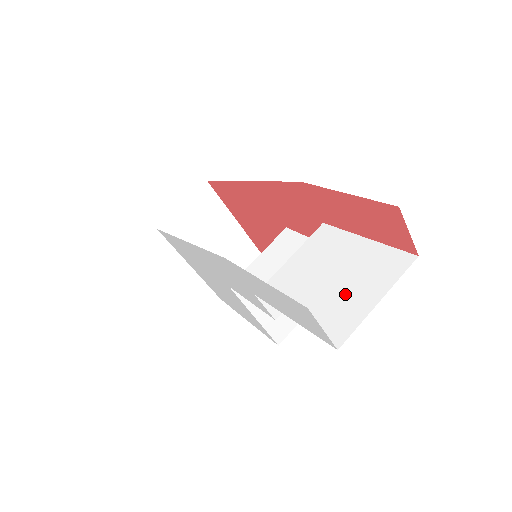
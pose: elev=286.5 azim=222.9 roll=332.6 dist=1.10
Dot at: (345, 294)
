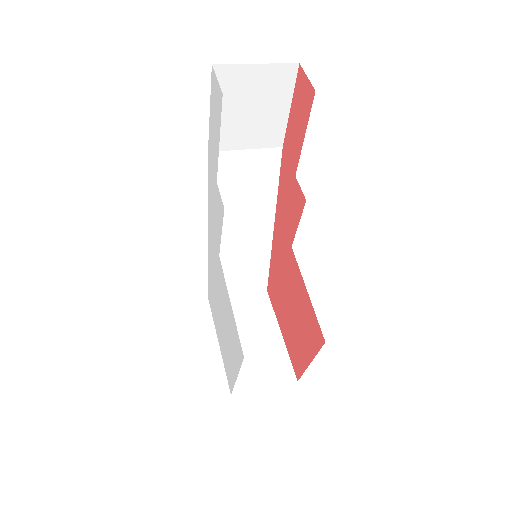
Dot at: occluded
